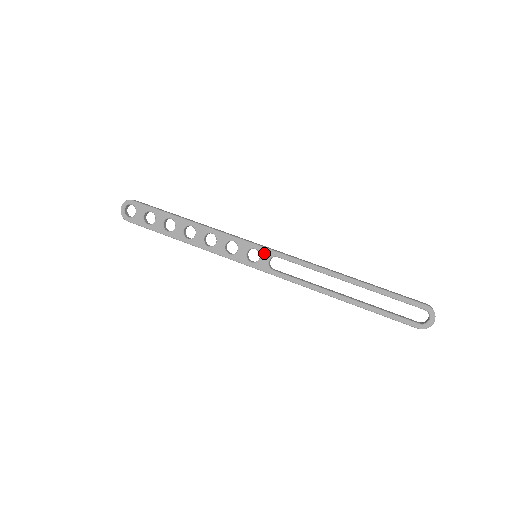
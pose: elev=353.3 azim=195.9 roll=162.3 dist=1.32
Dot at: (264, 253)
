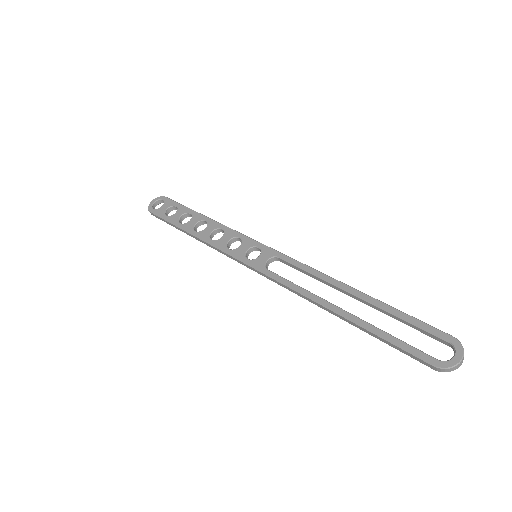
Dot at: (266, 252)
